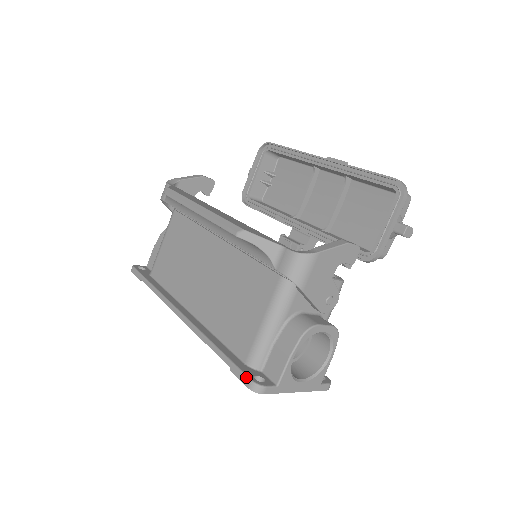
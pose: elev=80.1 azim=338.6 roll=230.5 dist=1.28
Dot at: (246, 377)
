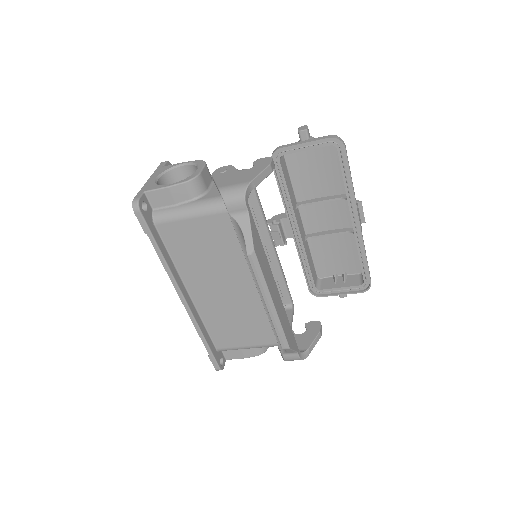
Dot at: (218, 366)
